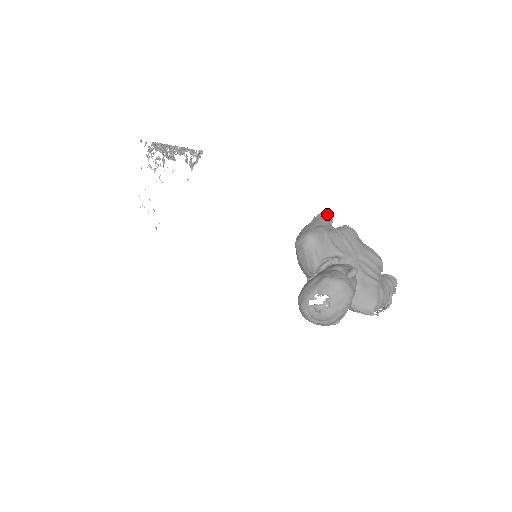
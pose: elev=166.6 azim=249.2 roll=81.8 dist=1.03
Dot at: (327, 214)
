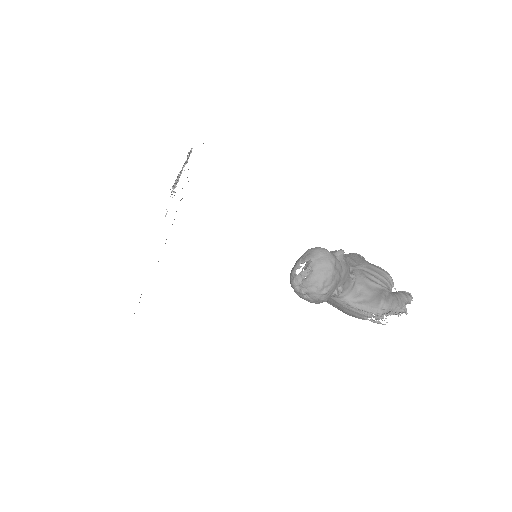
Dot at: occluded
